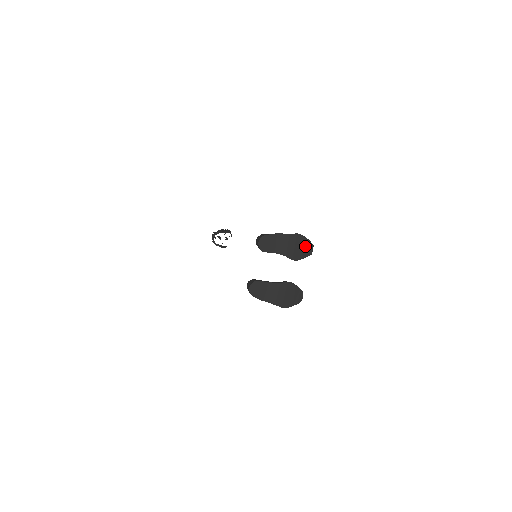
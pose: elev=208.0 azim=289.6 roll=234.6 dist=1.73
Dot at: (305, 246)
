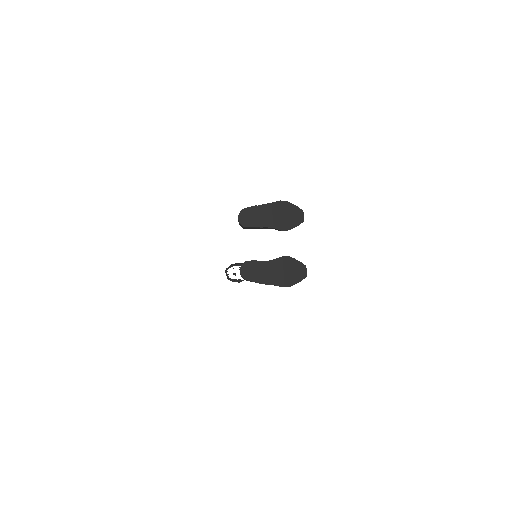
Dot at: (293, 213)
